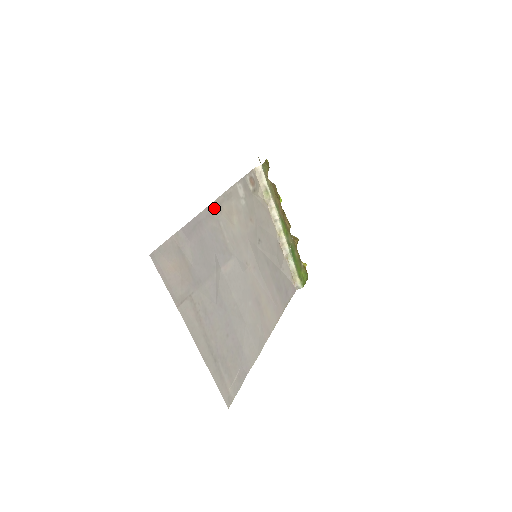
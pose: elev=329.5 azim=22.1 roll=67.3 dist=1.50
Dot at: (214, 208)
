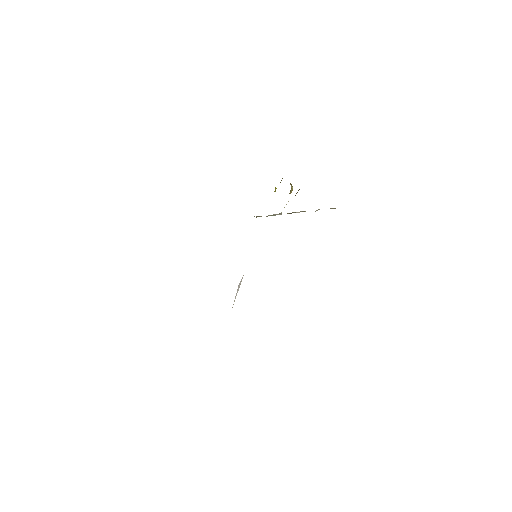
Dot at: occluded
